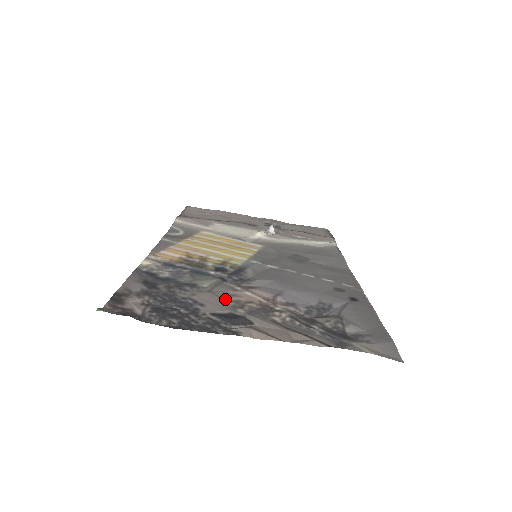
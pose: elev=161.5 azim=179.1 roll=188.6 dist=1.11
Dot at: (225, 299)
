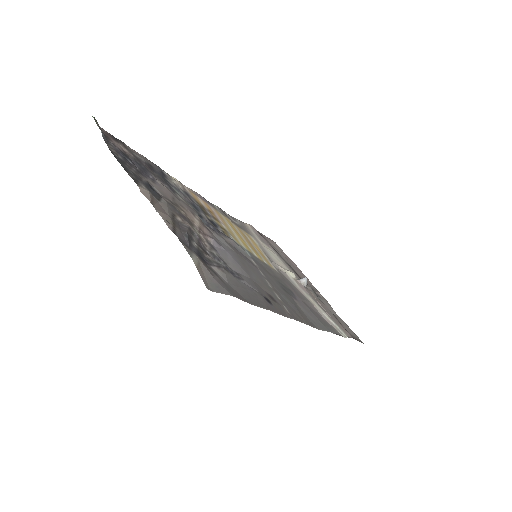
Dot at: (174, 199)
